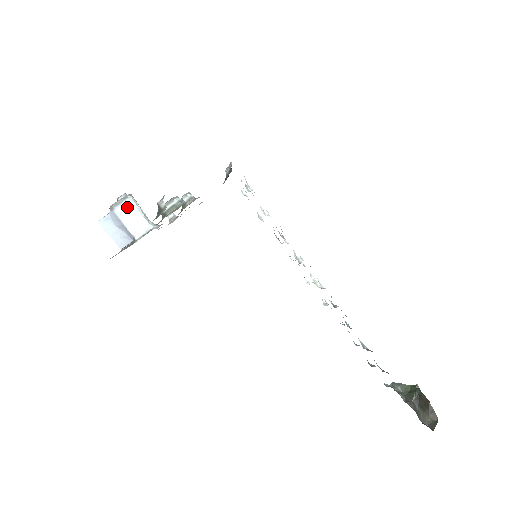
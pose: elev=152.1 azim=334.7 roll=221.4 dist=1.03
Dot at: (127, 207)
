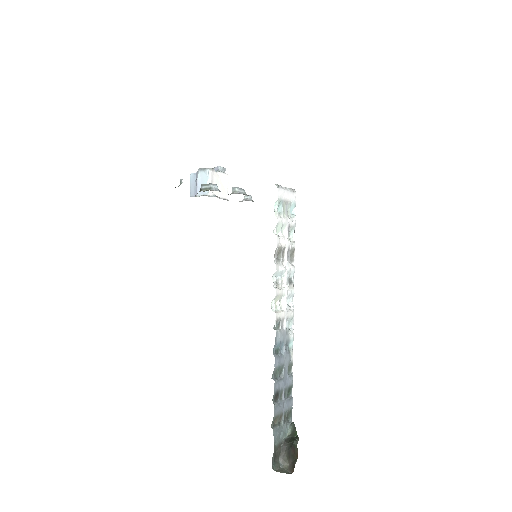
Dot at: (204, 174)
